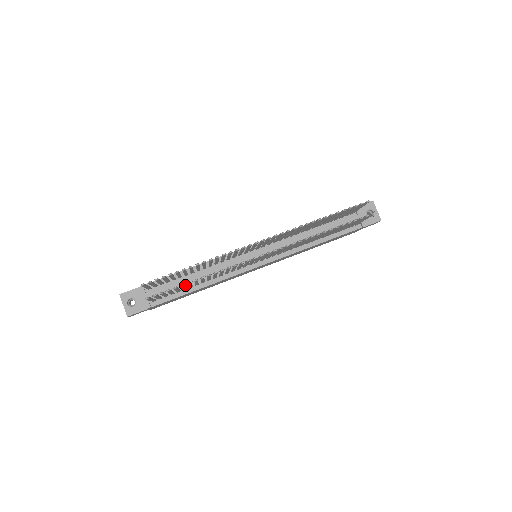
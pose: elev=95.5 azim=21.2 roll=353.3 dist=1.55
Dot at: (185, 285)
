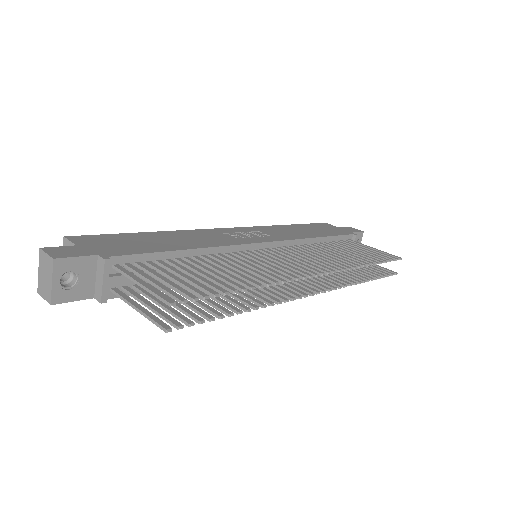
Dot at: occluded
